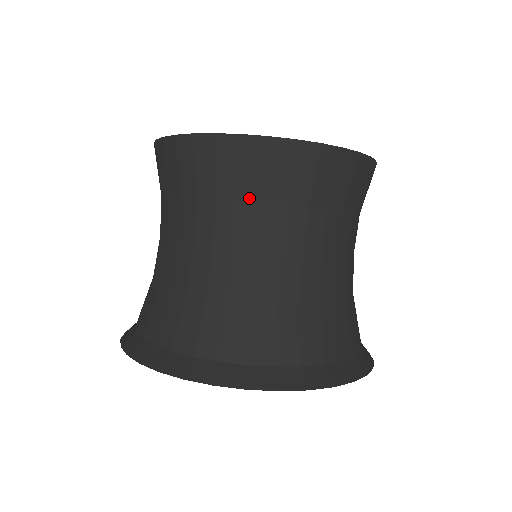
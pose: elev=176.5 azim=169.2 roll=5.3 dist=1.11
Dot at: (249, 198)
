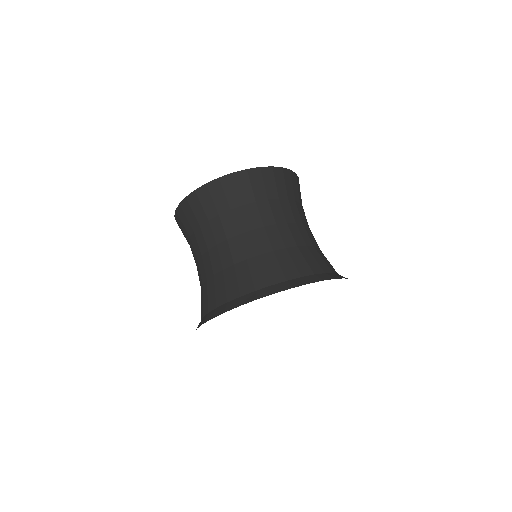
Dot at: (248, 203)
